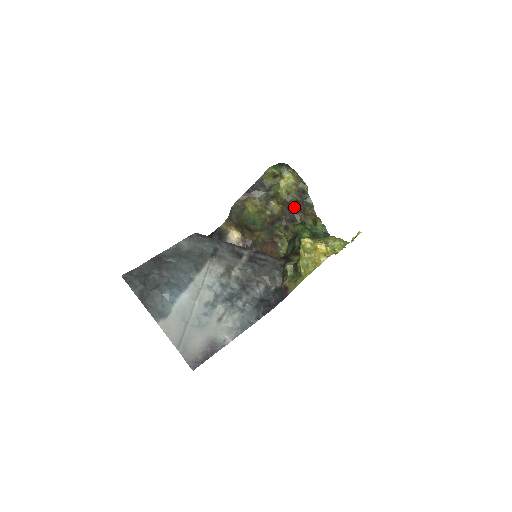
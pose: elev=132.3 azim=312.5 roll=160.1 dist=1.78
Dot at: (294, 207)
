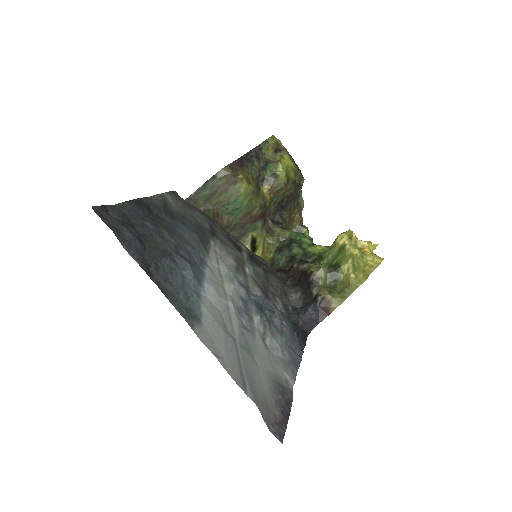
Dot at: (284, 203)
